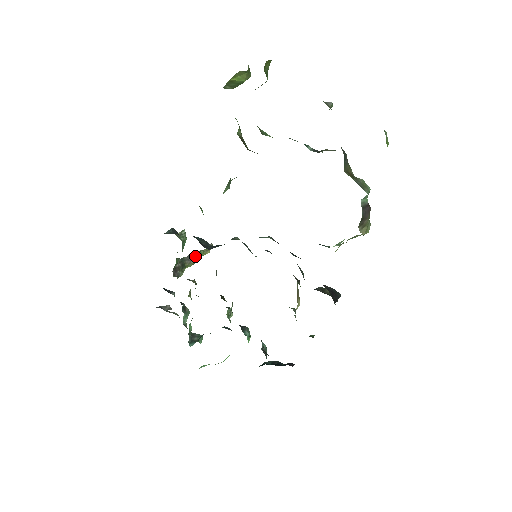
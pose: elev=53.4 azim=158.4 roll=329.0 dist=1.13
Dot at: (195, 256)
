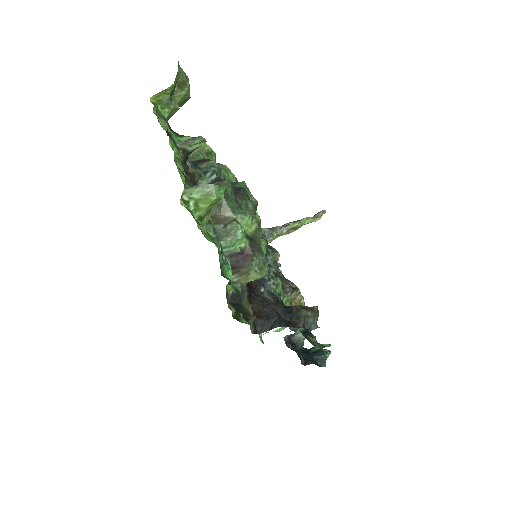
Dot at: (291, 225)
